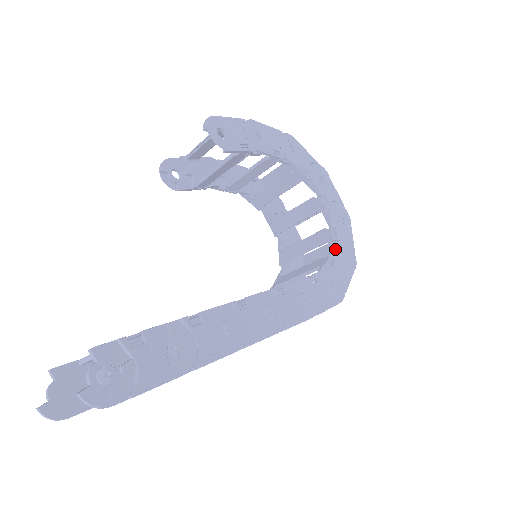
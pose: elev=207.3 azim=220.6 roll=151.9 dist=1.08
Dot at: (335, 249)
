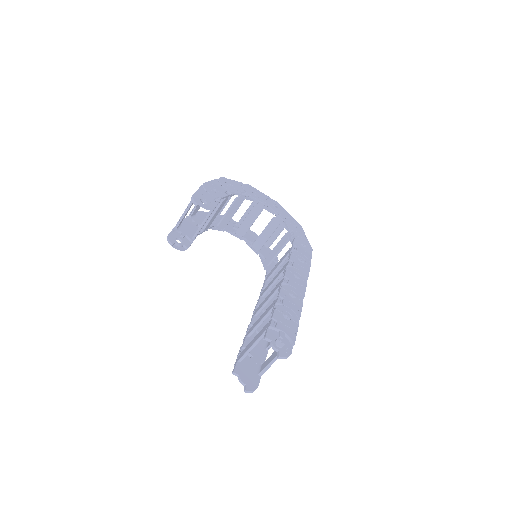
Dot at: (288, 225)
